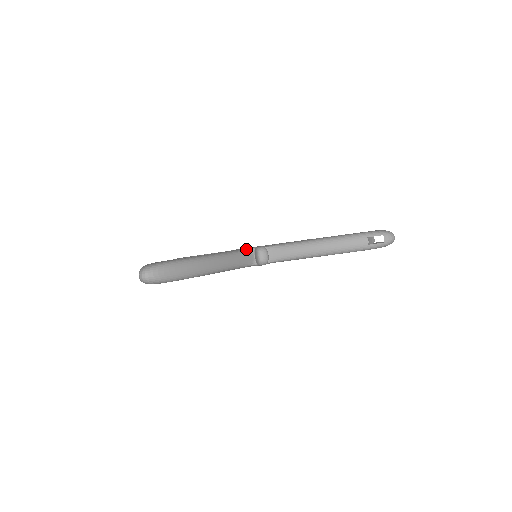
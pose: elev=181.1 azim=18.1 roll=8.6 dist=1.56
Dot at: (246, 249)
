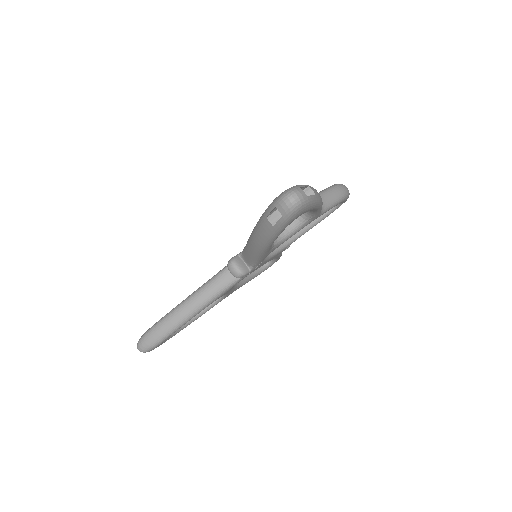
Dot at: (226, 266)
